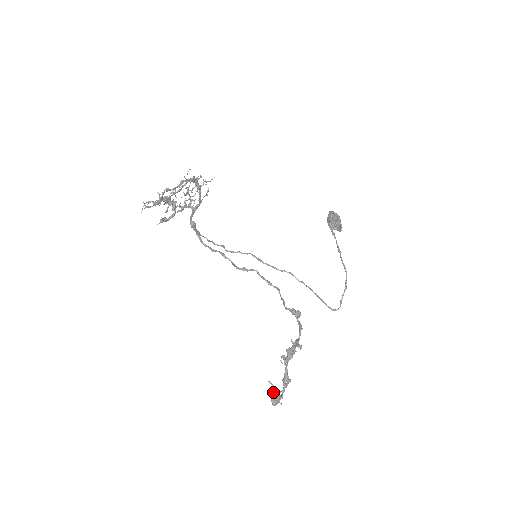
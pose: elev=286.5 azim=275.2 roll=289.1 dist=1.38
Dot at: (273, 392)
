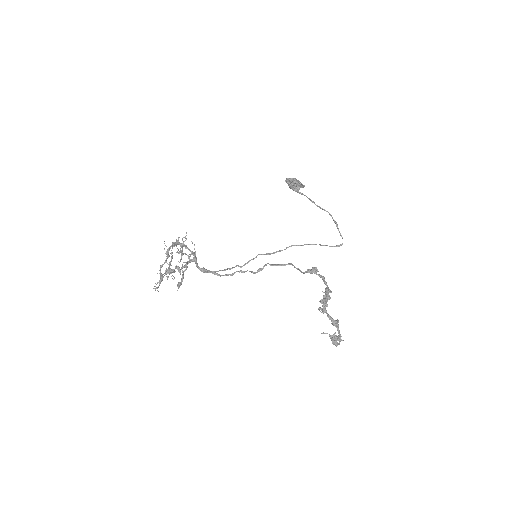
Dot at: (330, 338)
